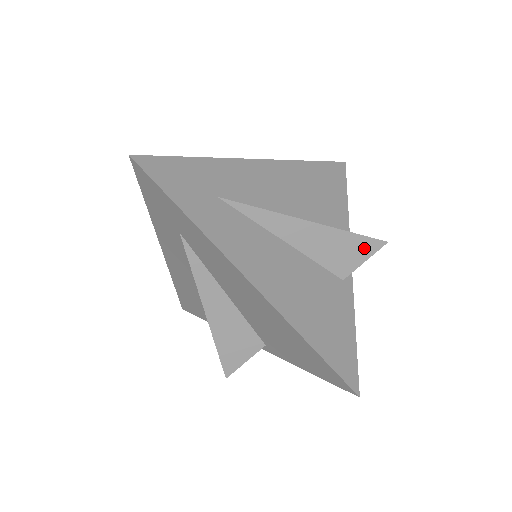
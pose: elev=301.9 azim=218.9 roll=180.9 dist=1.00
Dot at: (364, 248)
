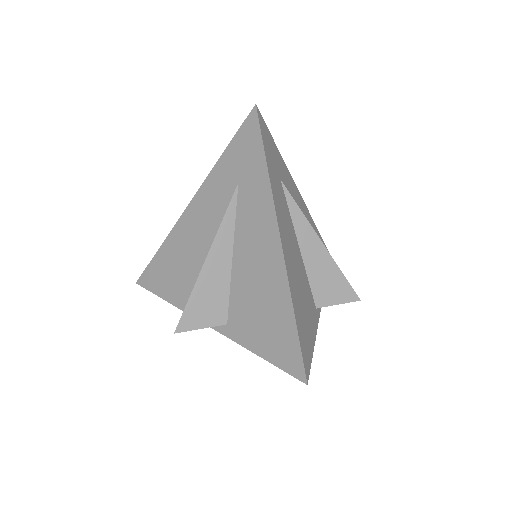
Dot at: (344, 293)
